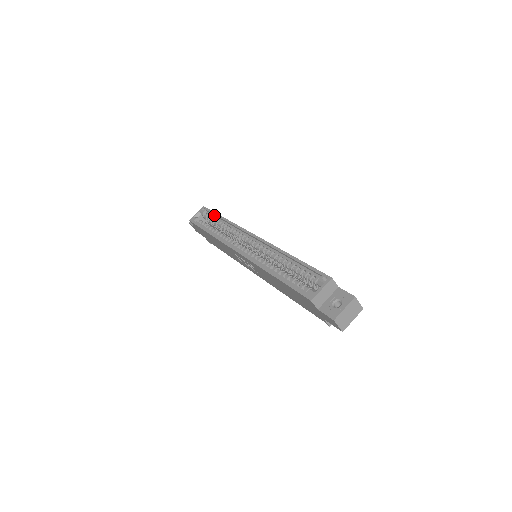
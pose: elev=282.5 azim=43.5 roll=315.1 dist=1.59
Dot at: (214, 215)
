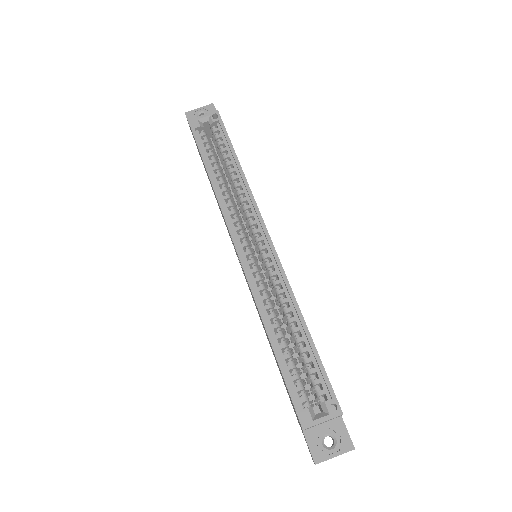
Dot at: (227, 142)
